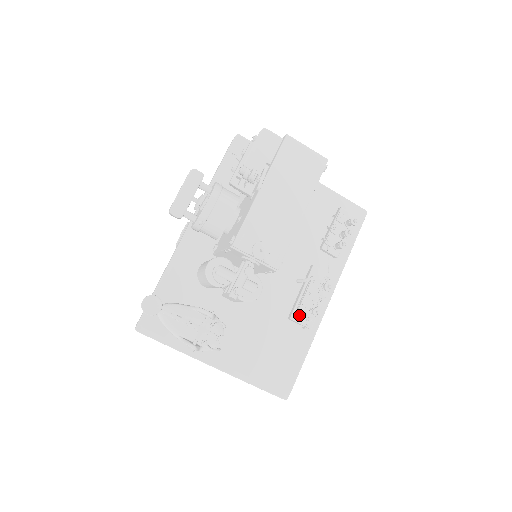
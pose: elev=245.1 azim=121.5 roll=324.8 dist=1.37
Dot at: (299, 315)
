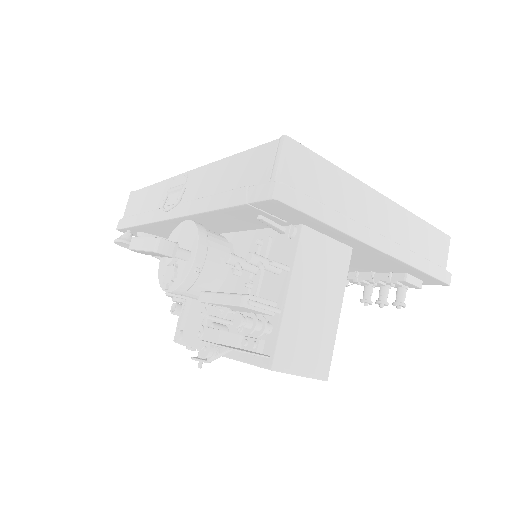
Dot at: occluded
